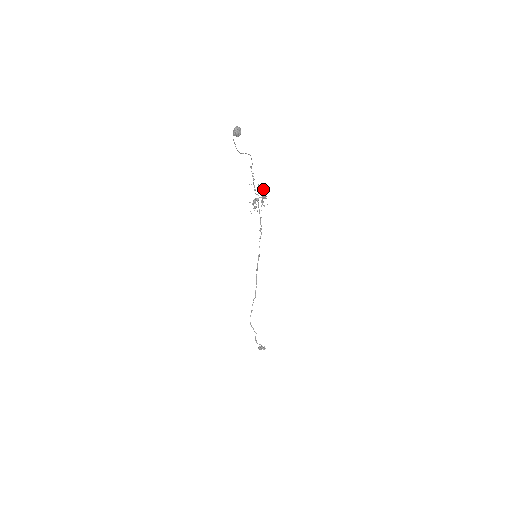
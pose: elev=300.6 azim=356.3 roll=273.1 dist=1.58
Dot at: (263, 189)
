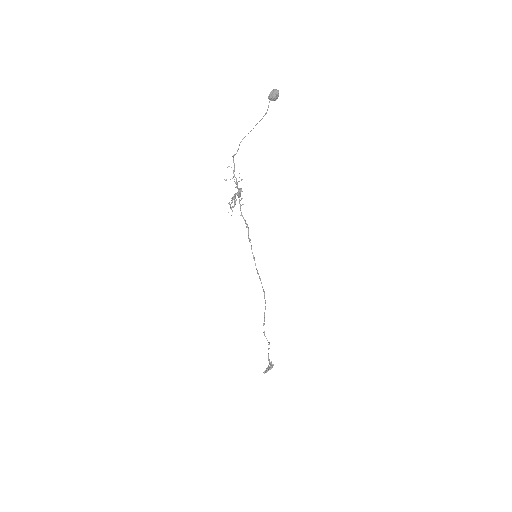
Dot at: (242, 179)
